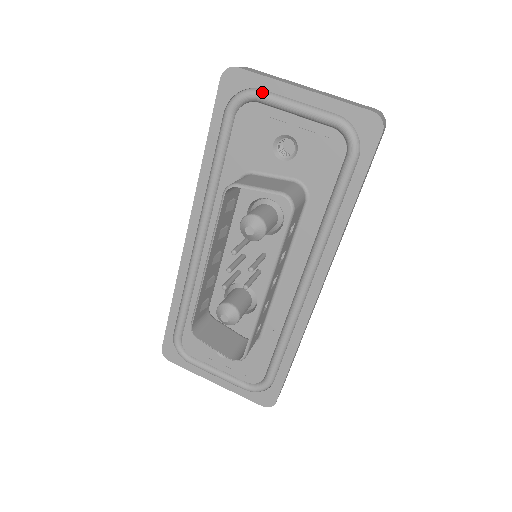
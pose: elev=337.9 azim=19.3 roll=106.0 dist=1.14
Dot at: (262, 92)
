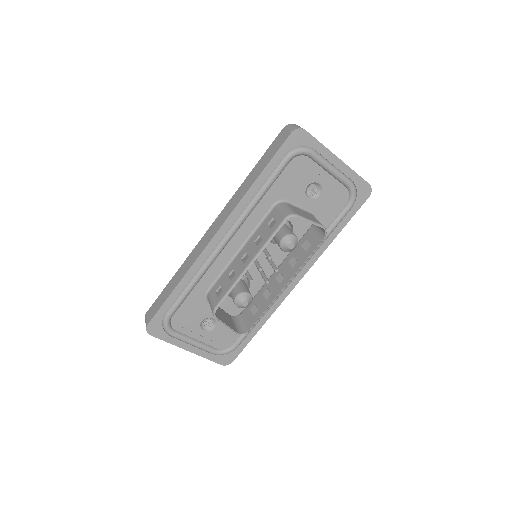
Dot at: (316, 152)
